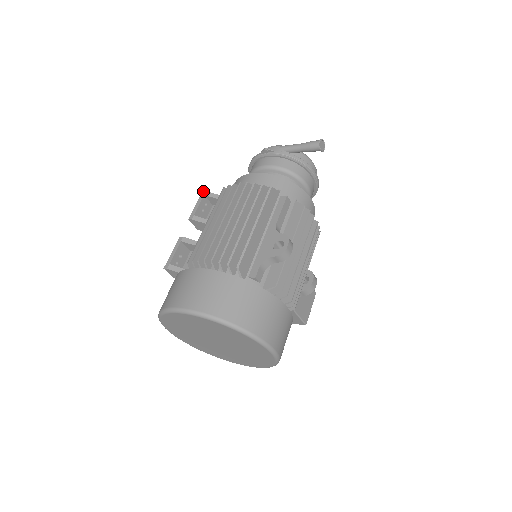
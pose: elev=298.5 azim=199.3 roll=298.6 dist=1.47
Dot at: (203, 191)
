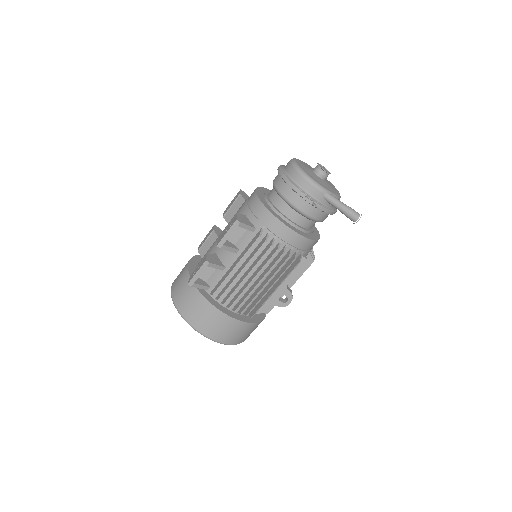
Dot at: (237, 221)
